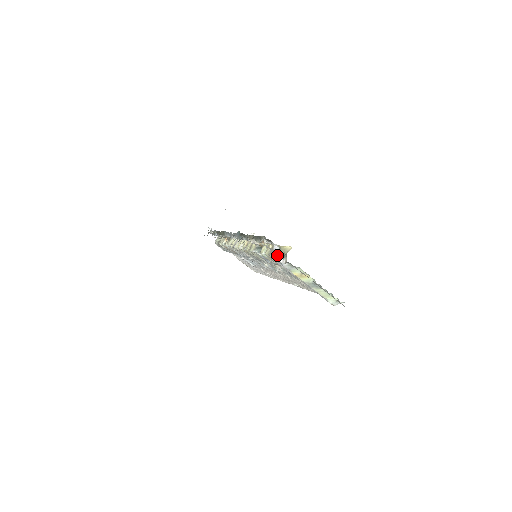
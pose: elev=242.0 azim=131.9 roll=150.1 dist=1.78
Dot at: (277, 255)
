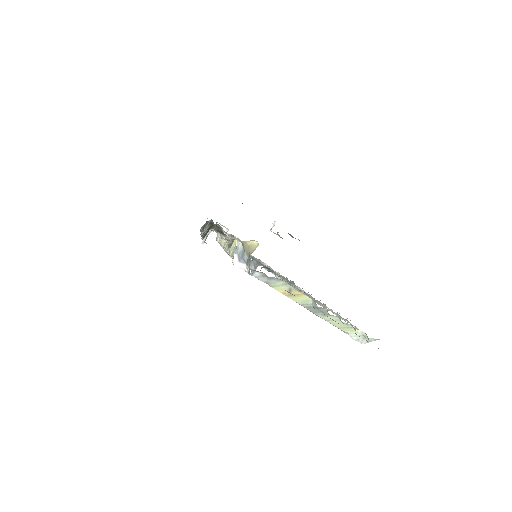
Dot at: (239, 258)
